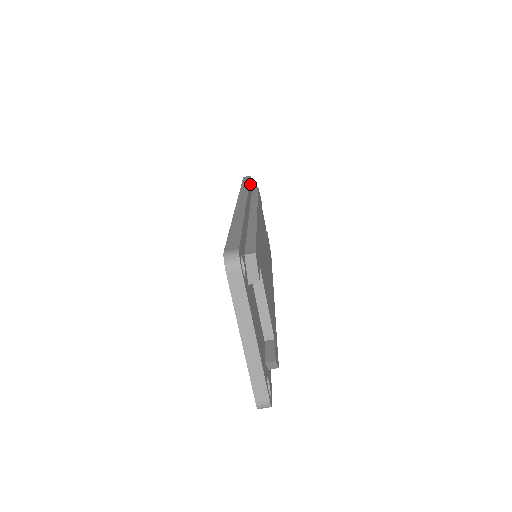
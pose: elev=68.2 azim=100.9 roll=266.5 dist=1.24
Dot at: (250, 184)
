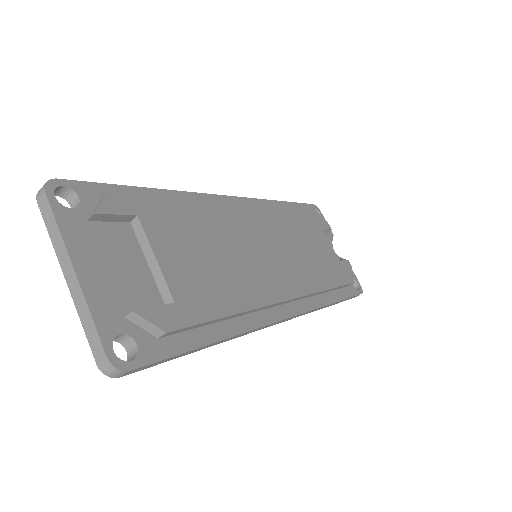
Dot at: (294, 205)
